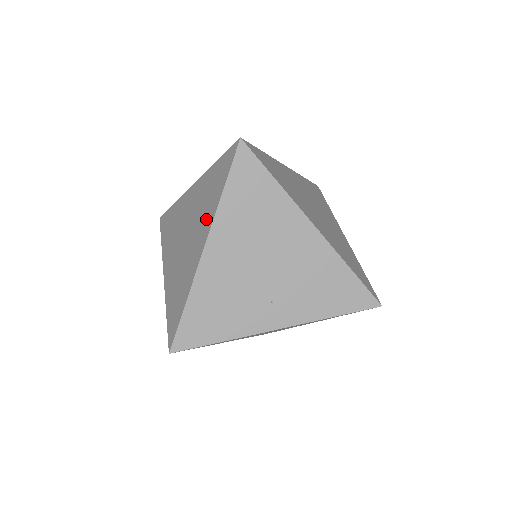
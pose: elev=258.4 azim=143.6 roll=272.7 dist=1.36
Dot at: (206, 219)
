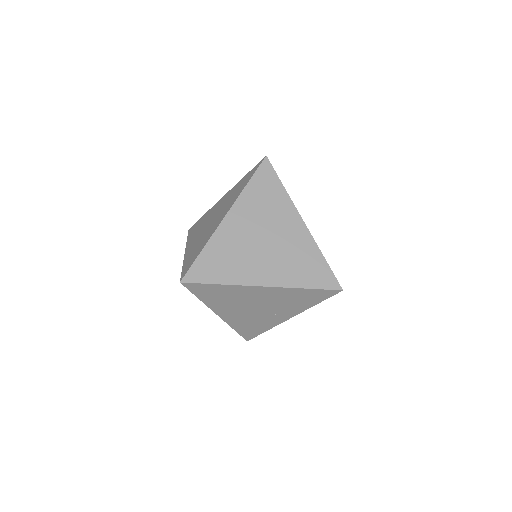
Dot at: occluded
